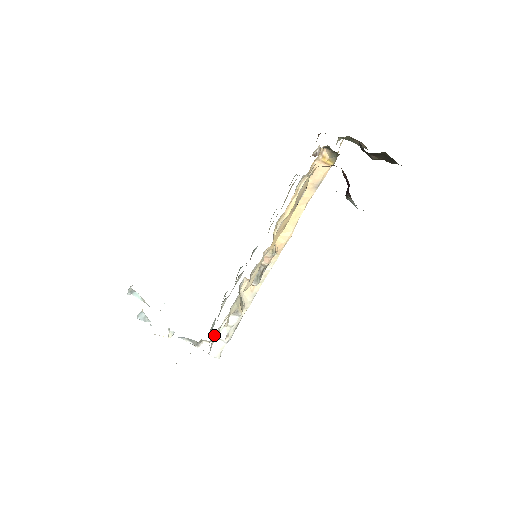
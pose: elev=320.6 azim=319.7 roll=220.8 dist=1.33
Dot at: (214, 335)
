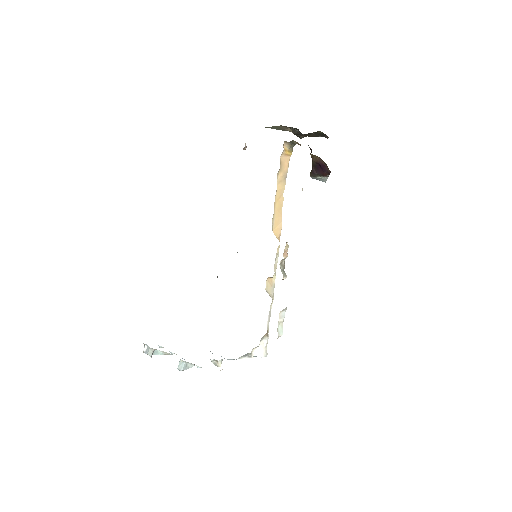
Dot at: occluded
